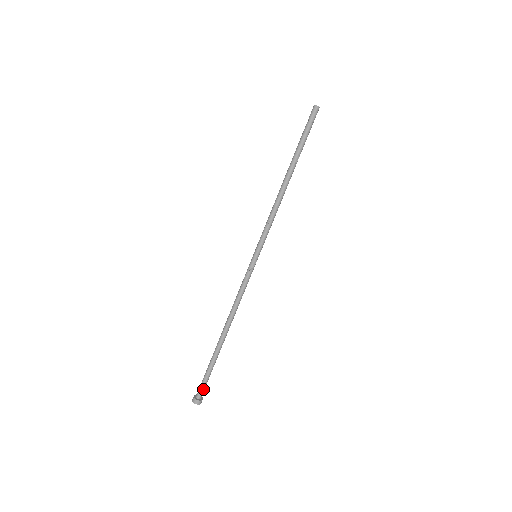
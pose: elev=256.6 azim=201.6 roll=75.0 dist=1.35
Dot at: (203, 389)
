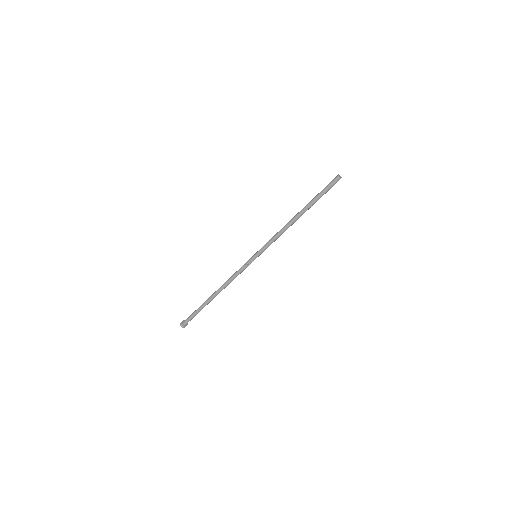
Dot at: (190, 320)
